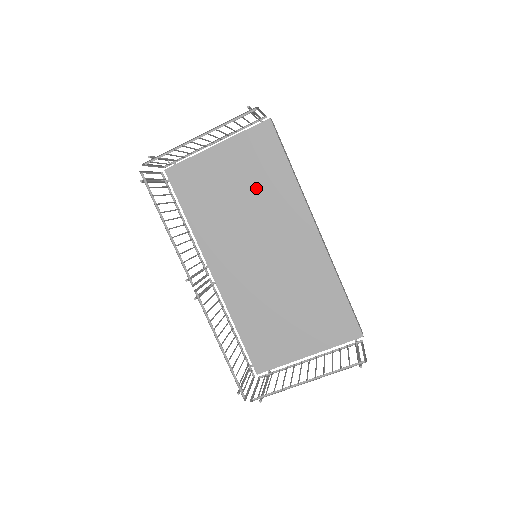
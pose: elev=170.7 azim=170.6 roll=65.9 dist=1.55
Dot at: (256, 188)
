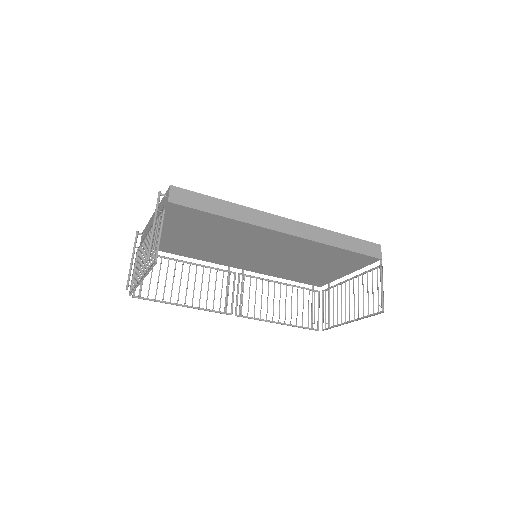
Dot at: (212, 233)
